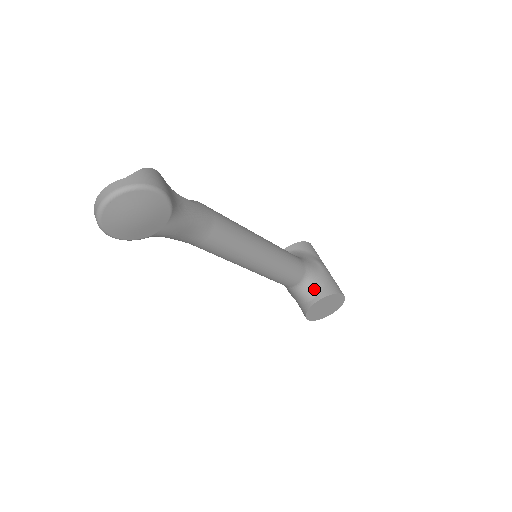
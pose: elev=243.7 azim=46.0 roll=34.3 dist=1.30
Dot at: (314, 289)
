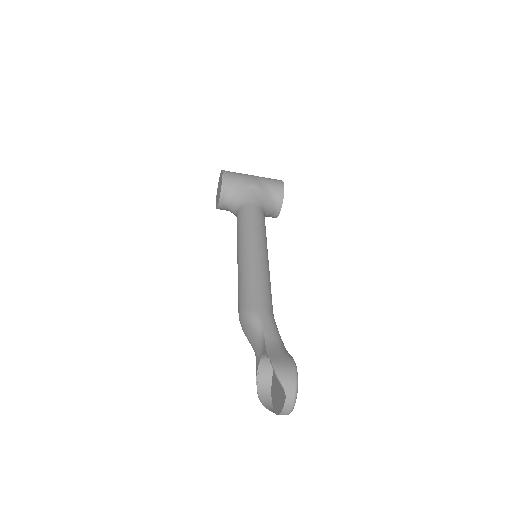
Dot at: (272, 206)
